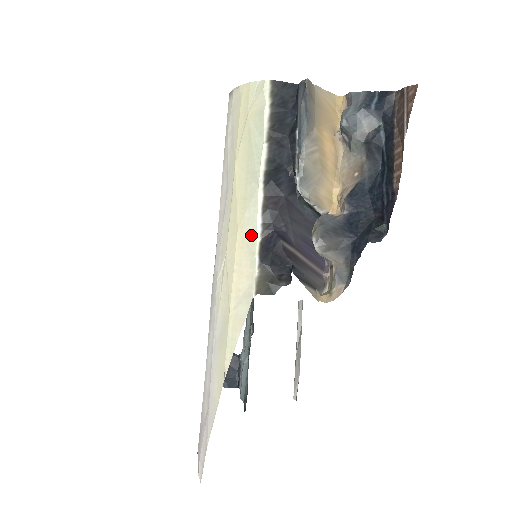
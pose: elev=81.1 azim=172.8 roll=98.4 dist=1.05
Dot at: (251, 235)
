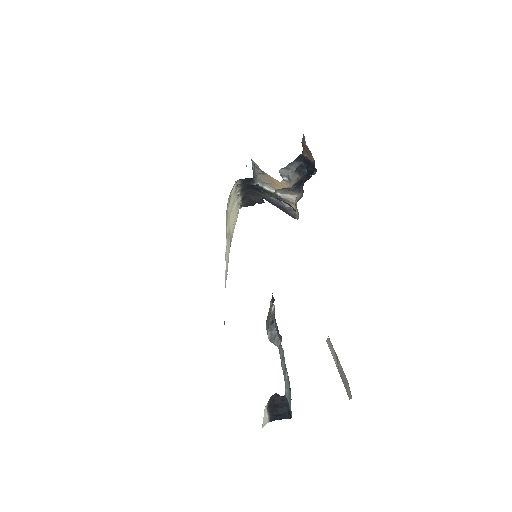
Dot at: (236, 205)
